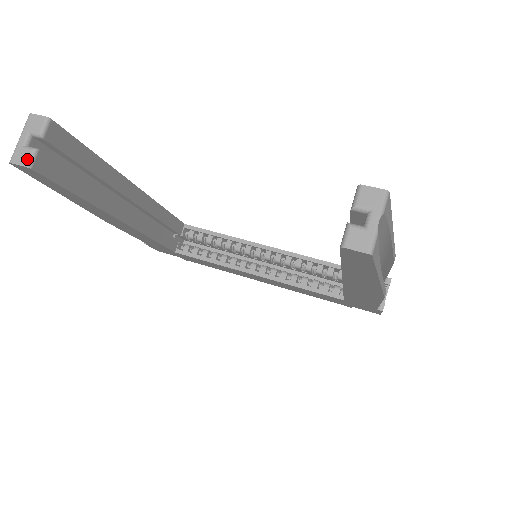
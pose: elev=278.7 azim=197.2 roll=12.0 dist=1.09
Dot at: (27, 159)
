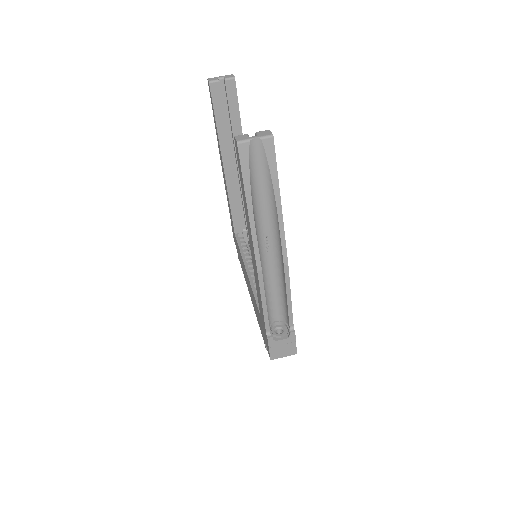
Dot at: (212, 80)
